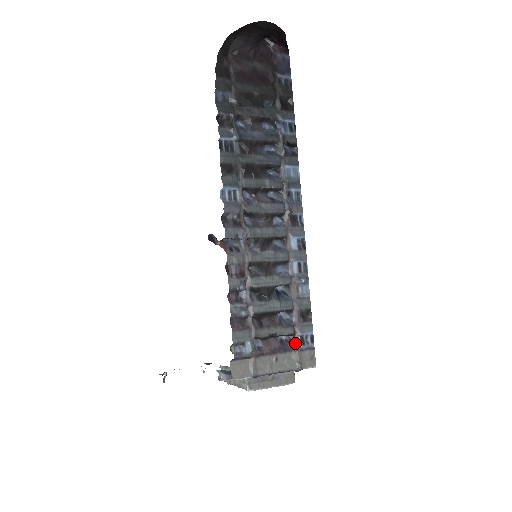
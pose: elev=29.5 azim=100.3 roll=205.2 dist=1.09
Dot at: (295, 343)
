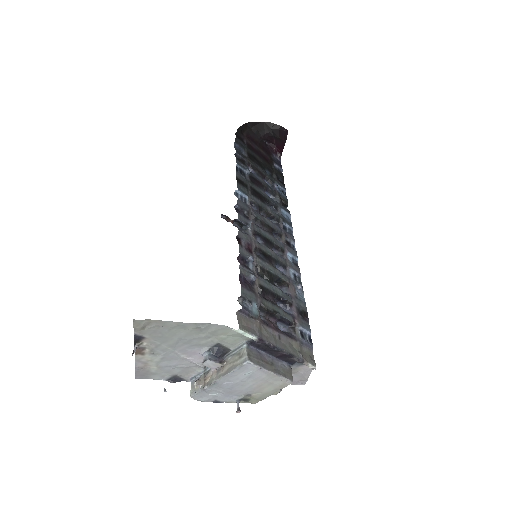
Dot at: (296, 333)
